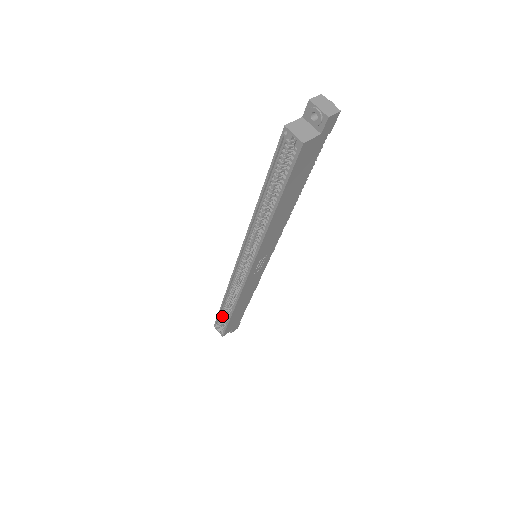
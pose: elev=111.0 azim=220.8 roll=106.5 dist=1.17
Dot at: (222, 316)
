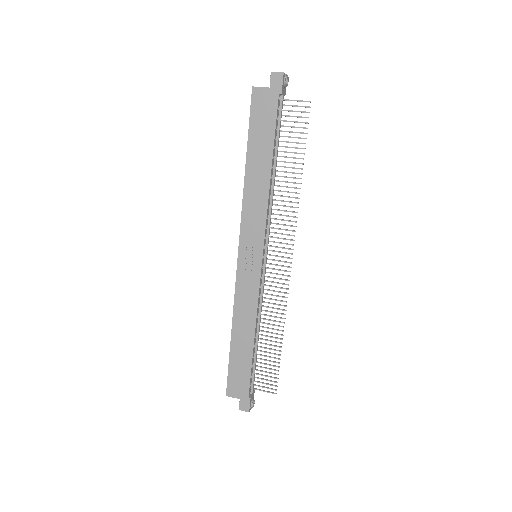
Dot at: occluded
